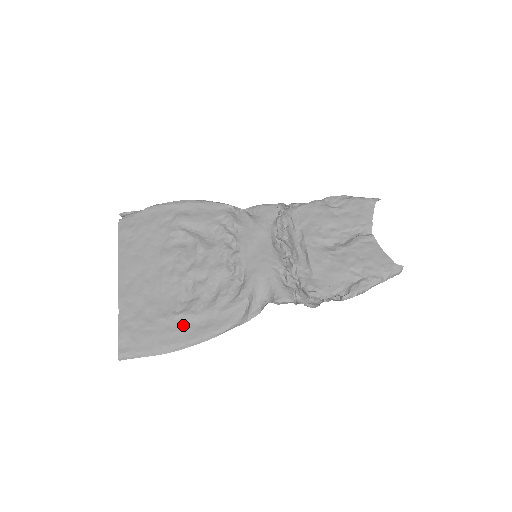
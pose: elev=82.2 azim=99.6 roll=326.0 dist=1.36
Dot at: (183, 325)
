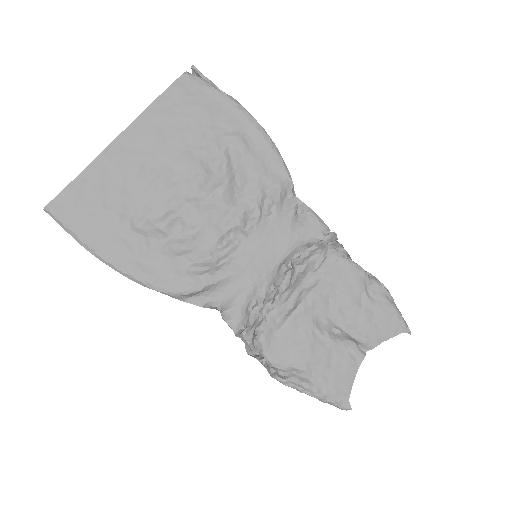
Dot at: (127, 244)
